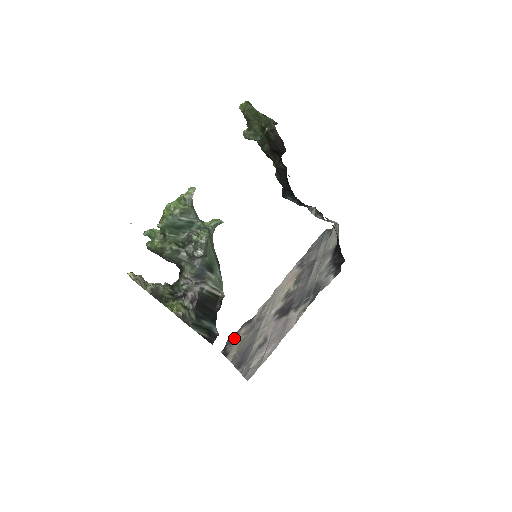
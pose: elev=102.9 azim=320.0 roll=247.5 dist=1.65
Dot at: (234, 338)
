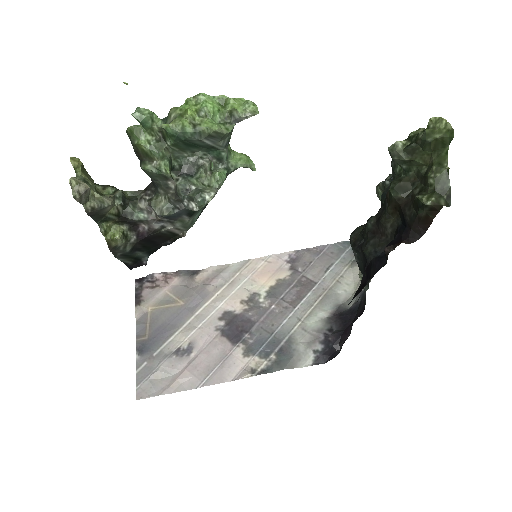
Dot at: (160, 280)
